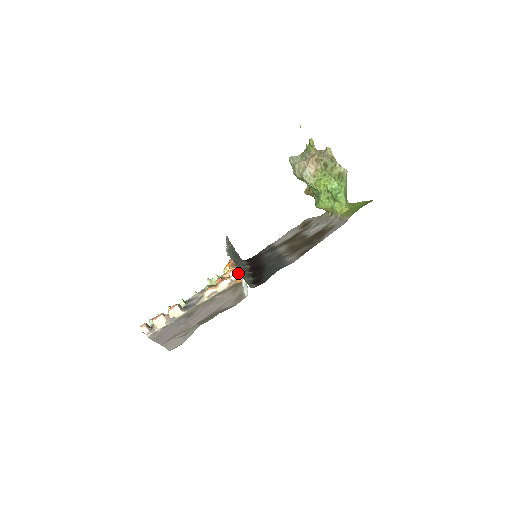
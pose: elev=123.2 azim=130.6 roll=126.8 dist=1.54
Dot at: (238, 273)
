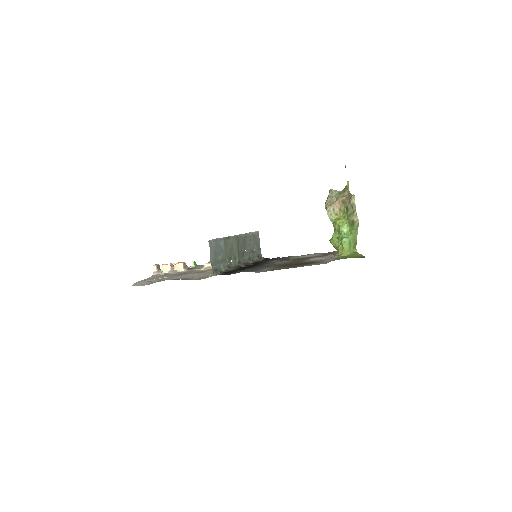
Dot at: occluded
